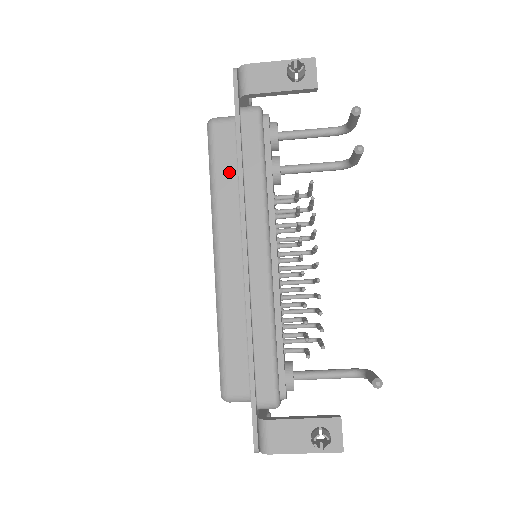
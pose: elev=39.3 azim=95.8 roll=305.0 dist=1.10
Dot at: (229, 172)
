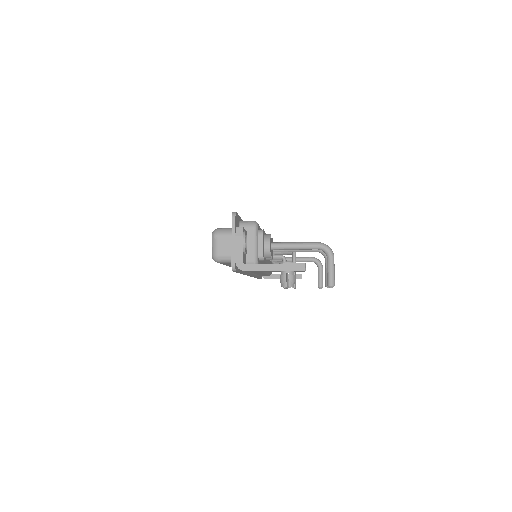
Dot at: occluded
